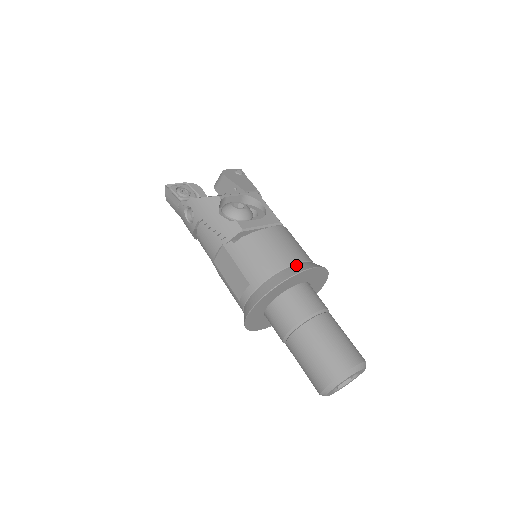
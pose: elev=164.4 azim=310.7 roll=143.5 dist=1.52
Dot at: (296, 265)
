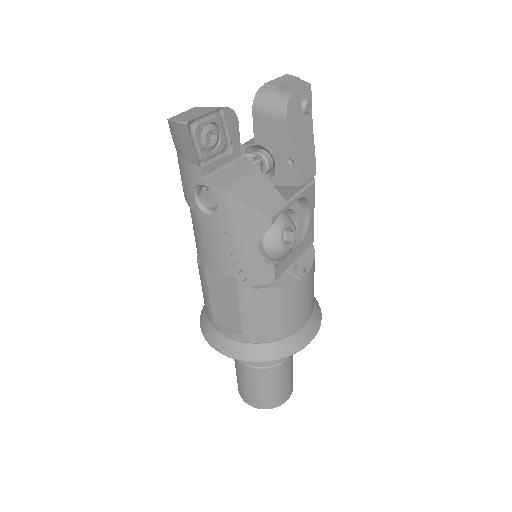
Dot at: (303, 331)
